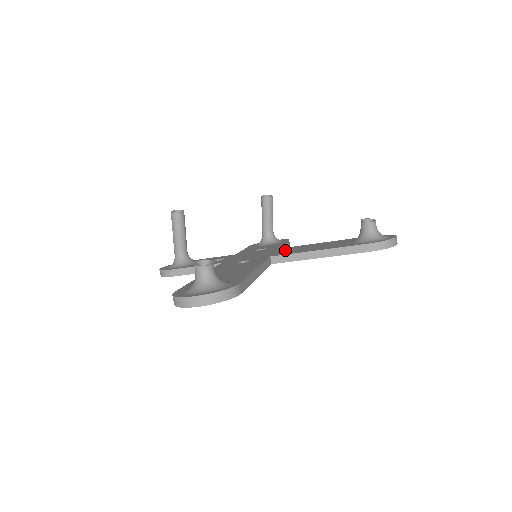
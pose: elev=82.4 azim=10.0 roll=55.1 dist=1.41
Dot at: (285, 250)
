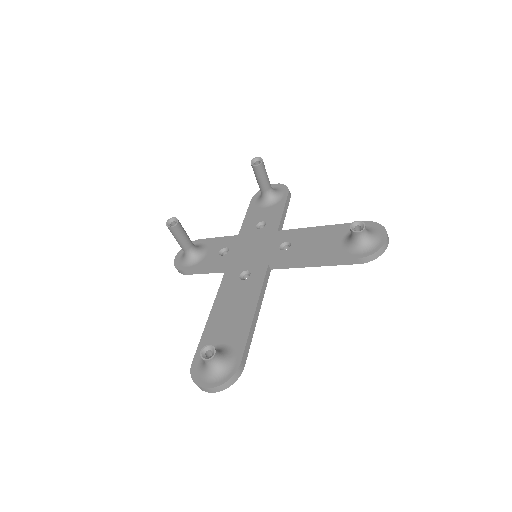
Dot at: (282, 243)
